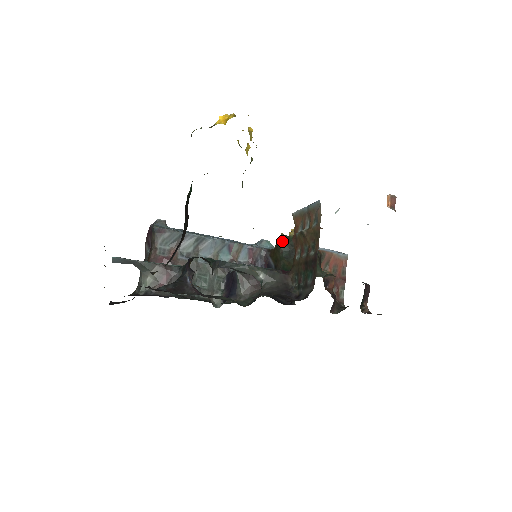
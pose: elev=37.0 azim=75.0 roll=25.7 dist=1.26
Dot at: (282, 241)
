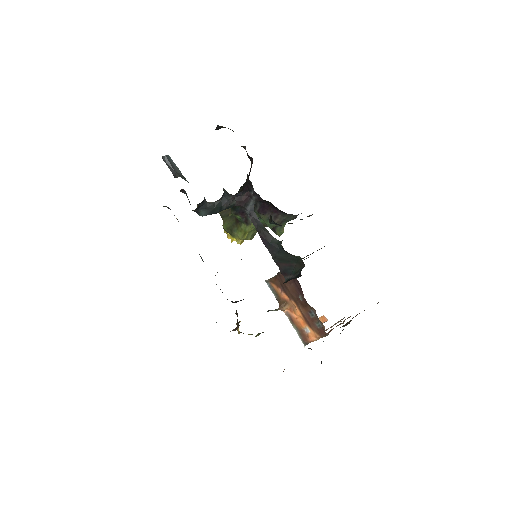
Dot at: occluded
